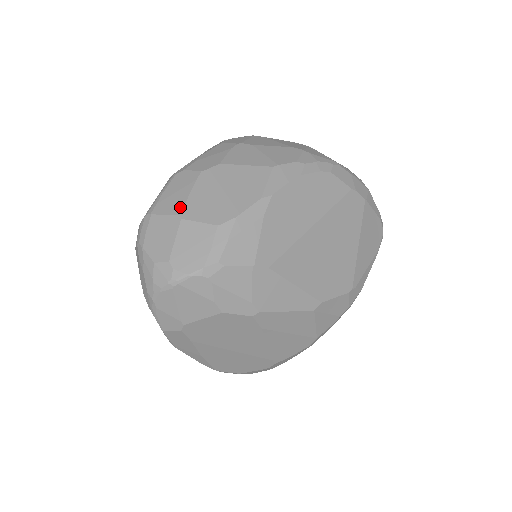
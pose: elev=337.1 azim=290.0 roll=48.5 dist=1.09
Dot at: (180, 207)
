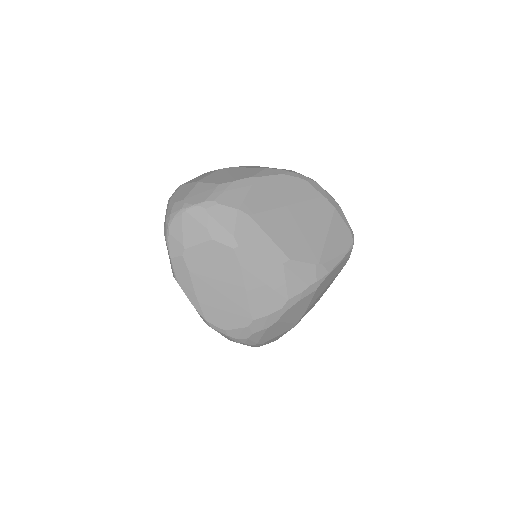
Dot at: (200, 179)
